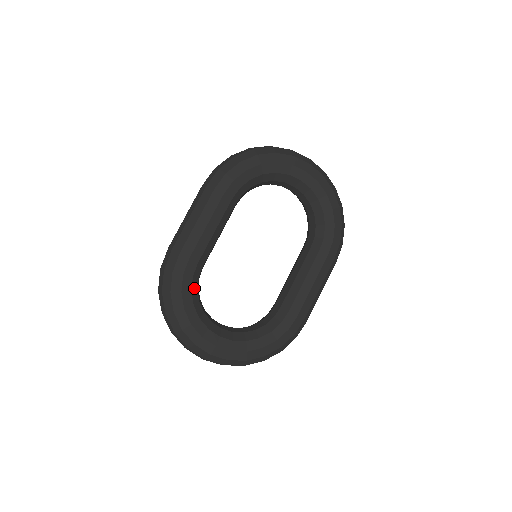
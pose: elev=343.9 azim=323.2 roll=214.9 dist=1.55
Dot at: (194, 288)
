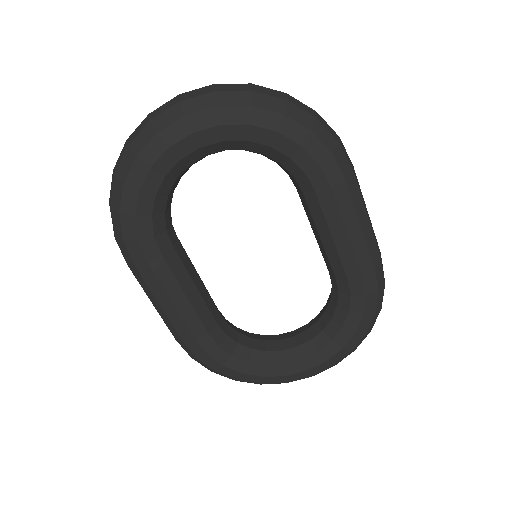
Dot at: (232, 348)
